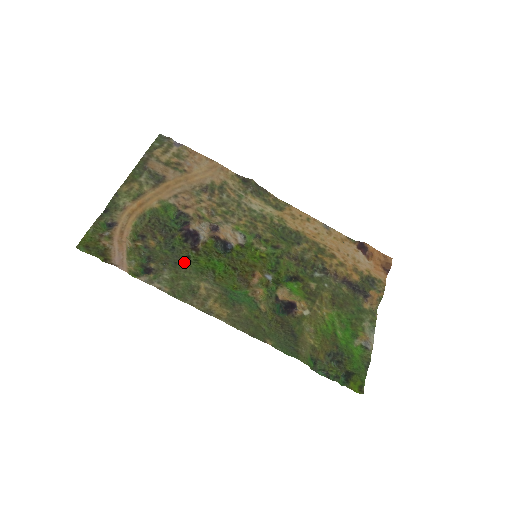
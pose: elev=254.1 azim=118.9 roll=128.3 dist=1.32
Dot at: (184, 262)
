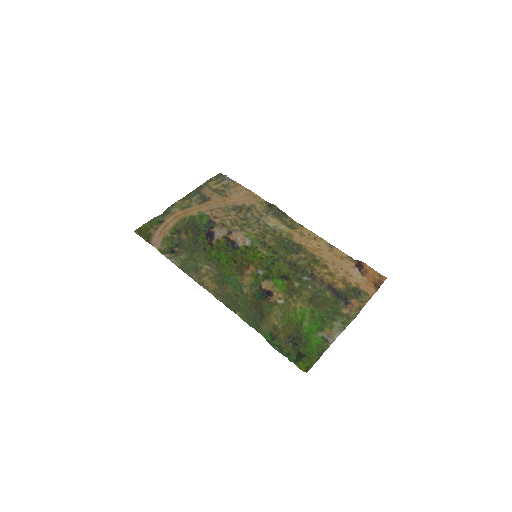
Dot at: (200, 251)
